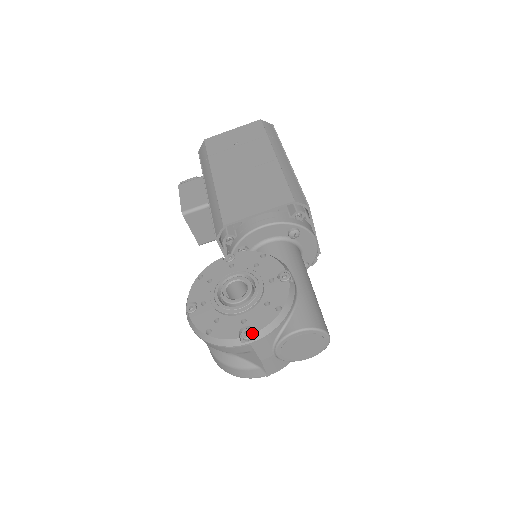
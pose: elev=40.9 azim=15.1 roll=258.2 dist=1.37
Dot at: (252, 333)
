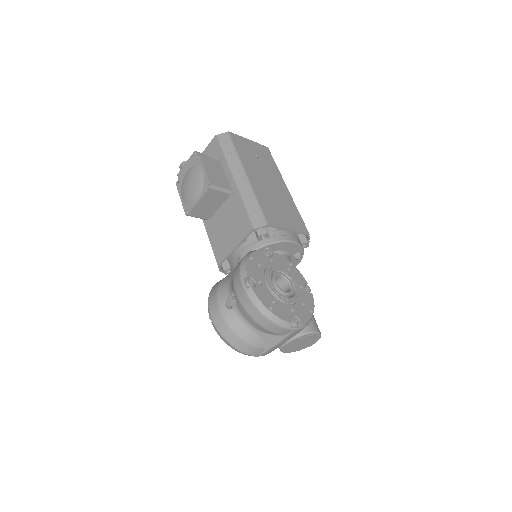
Dot at: (299, 323)
